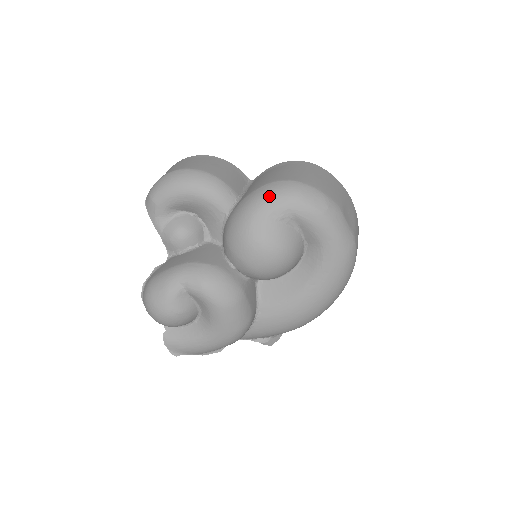
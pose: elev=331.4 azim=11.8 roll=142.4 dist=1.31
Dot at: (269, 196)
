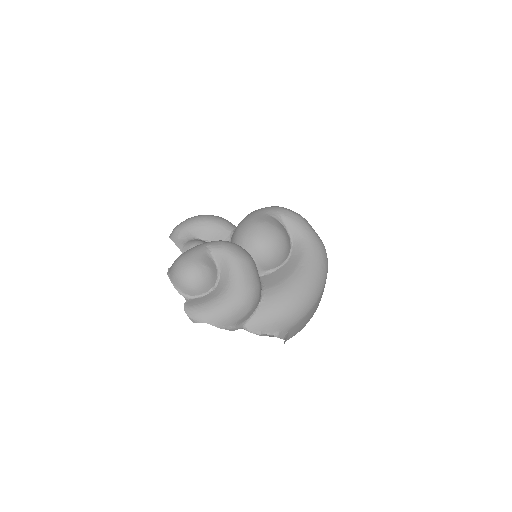
Dot at: (263, 208)
